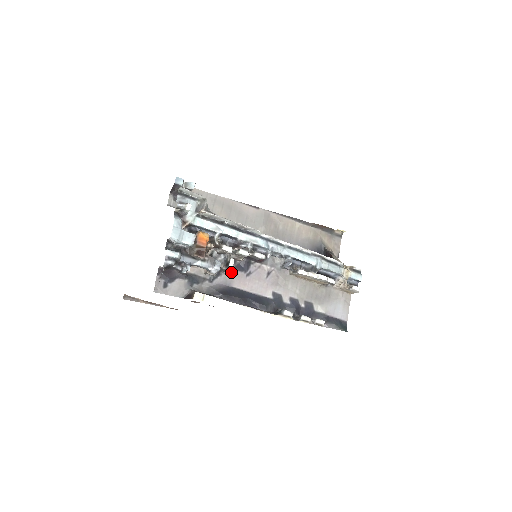
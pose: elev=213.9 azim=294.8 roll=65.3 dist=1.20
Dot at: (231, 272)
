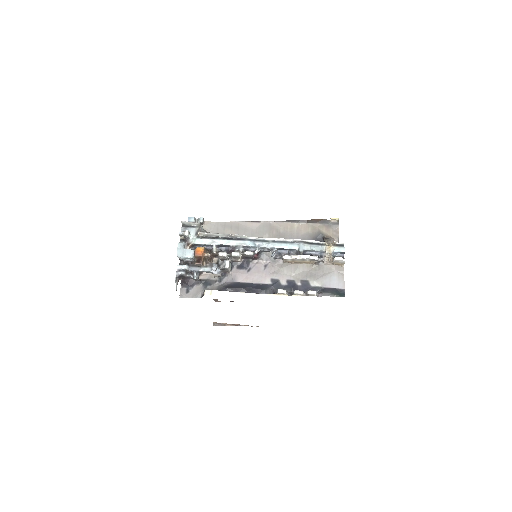
Dot at: (234, 271)
